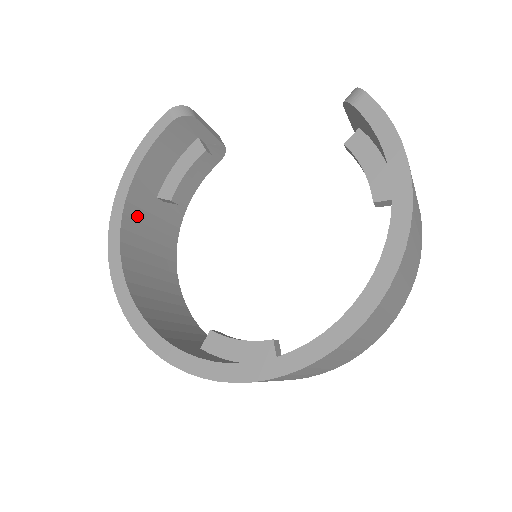
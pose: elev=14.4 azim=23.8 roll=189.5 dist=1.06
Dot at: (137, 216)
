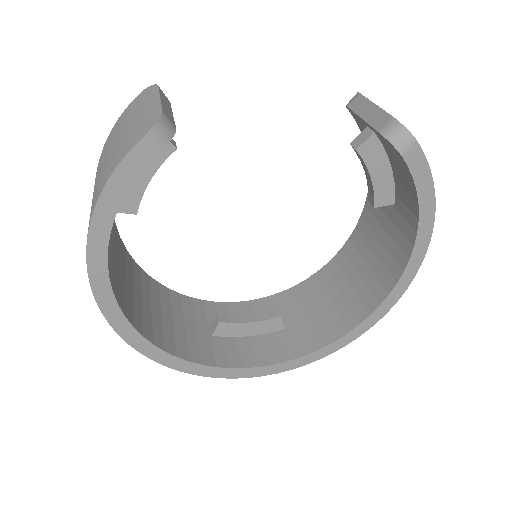
Dot at: (109, 256)
